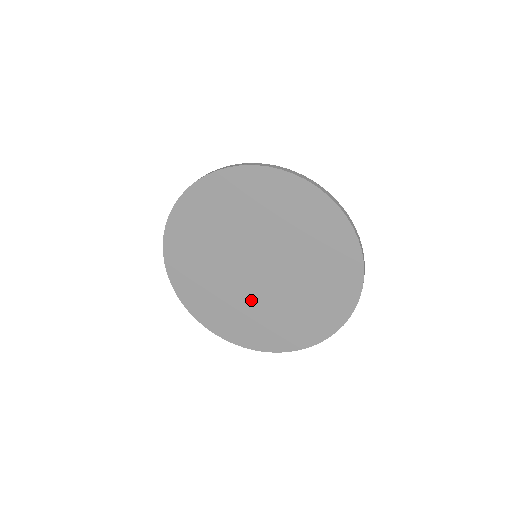
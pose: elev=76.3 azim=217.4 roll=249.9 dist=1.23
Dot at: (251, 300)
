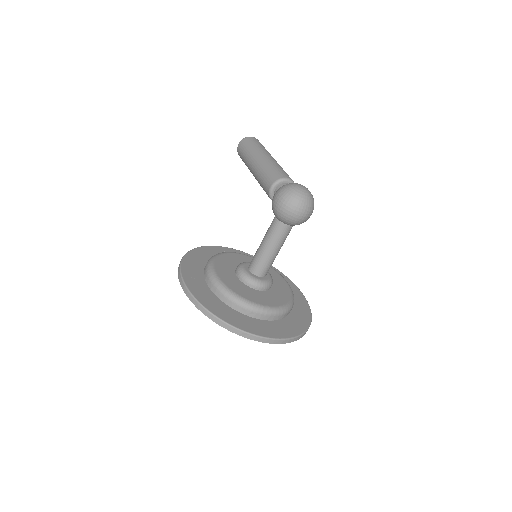
Dot at: occluded
